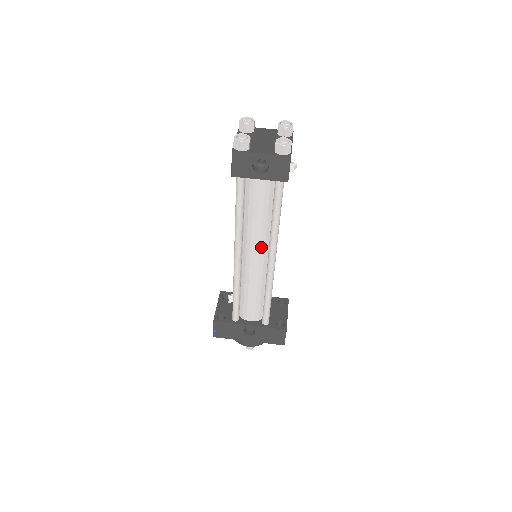
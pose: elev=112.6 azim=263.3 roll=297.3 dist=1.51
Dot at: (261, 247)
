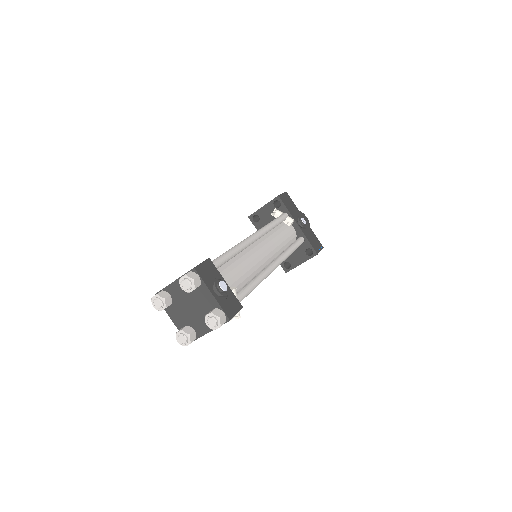
Dot at: occluded
